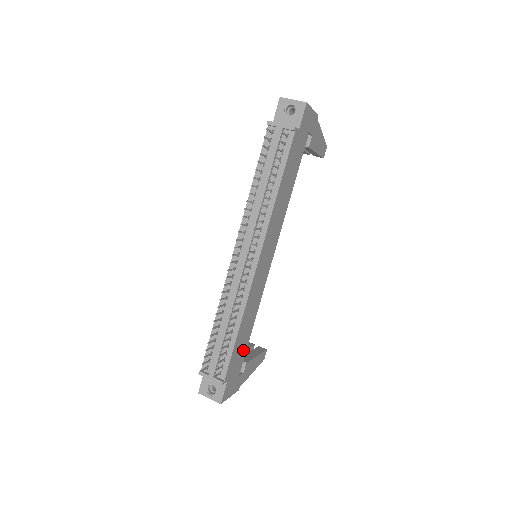
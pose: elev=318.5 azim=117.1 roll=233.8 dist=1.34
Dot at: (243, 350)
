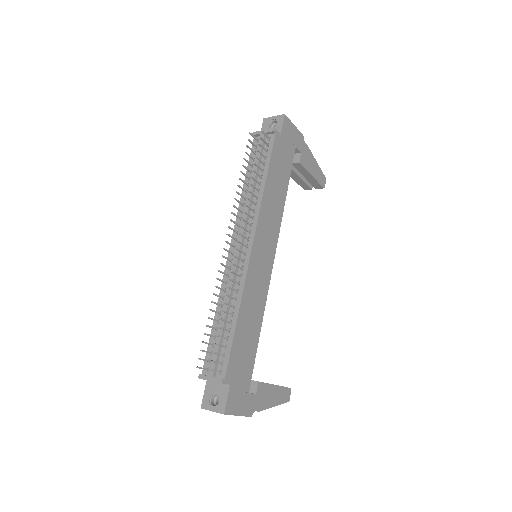
Dot at: (249, 356)
